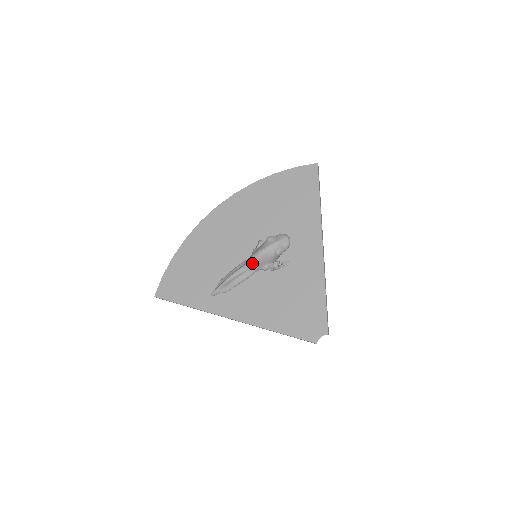
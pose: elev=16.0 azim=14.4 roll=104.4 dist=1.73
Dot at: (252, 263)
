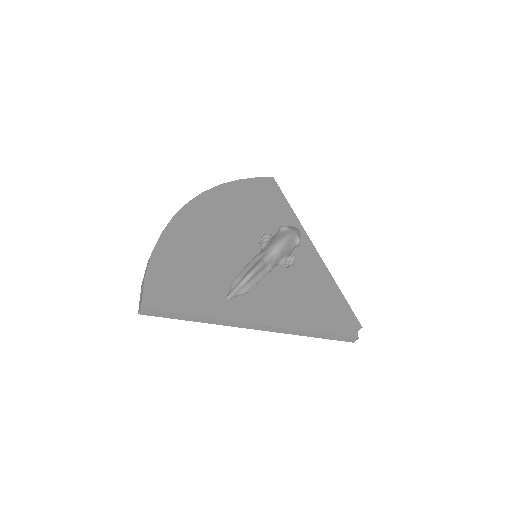
Dot at: (276, 252)
